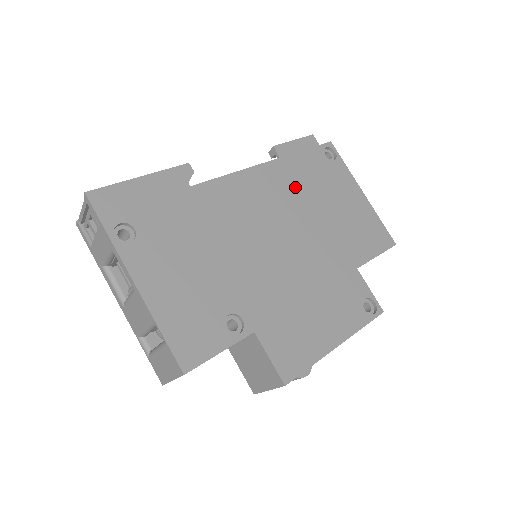
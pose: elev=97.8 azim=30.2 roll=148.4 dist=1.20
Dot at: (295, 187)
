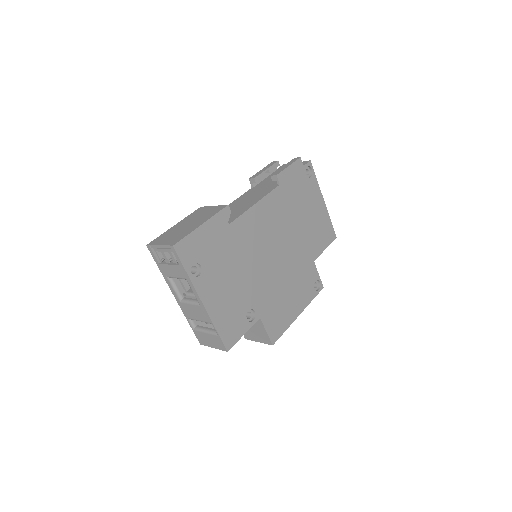
Dot at: (287, 208)
